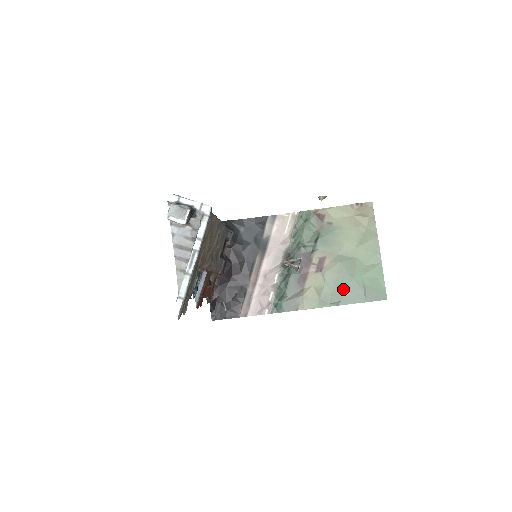
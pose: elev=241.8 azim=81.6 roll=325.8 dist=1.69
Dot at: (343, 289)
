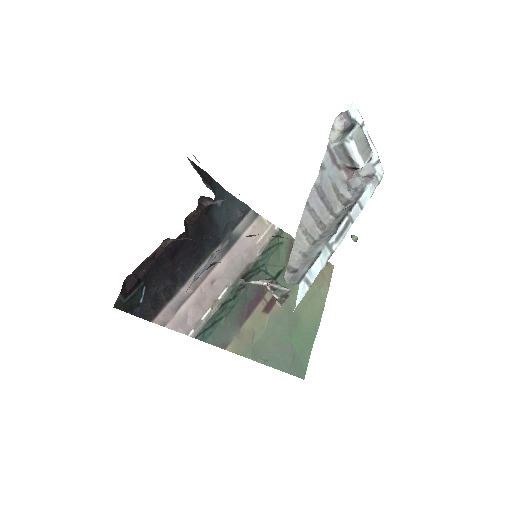
Dot at: (277, 347)
